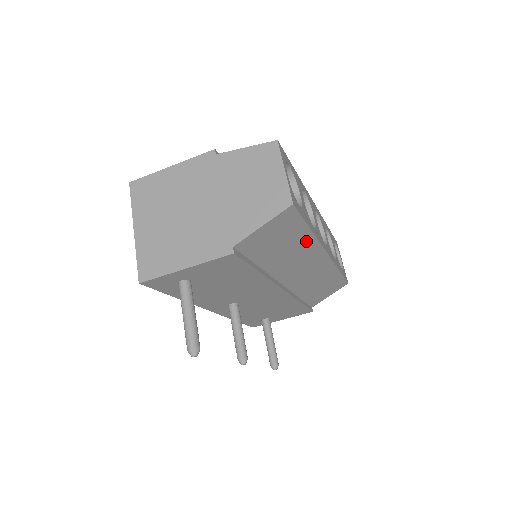
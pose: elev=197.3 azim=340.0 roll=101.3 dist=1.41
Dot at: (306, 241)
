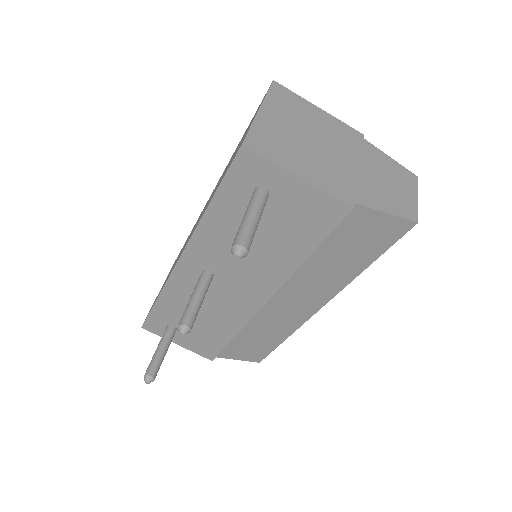
Dot at: (349, 273)
